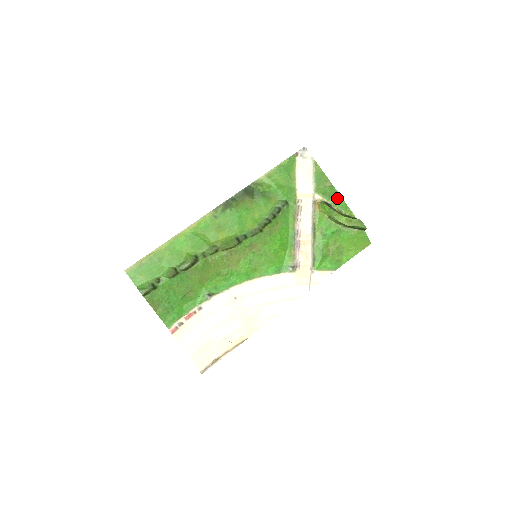
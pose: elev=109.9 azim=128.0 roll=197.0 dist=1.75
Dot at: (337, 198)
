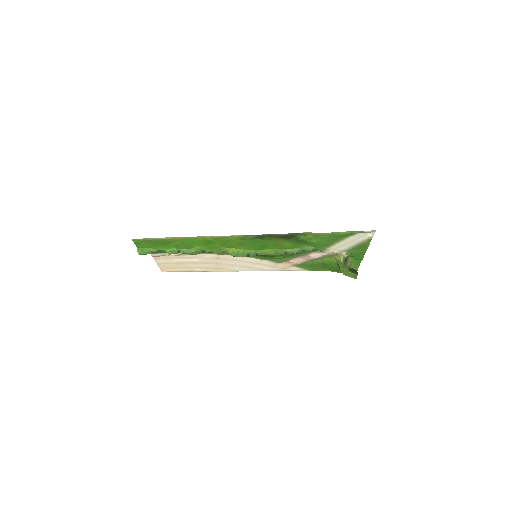
Dot at: (358, 259)
